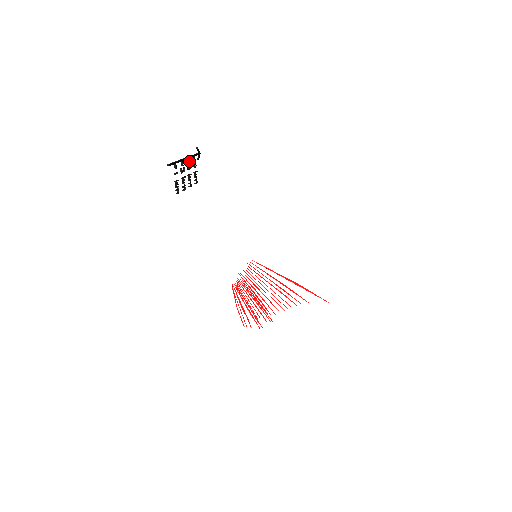
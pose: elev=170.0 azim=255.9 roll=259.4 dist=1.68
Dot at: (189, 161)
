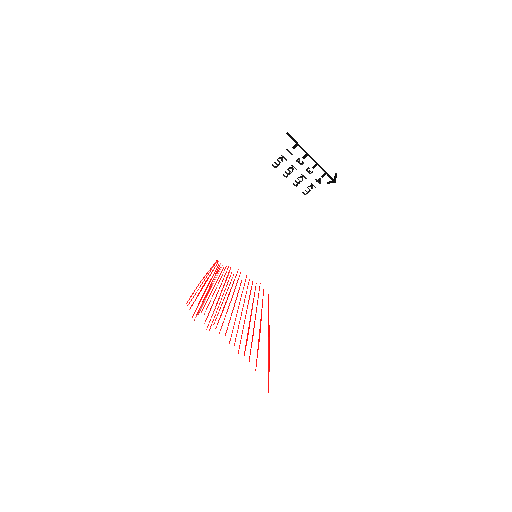
Dot at: occluded
